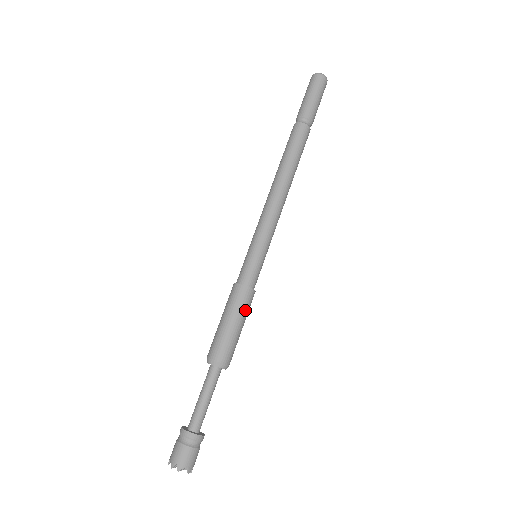
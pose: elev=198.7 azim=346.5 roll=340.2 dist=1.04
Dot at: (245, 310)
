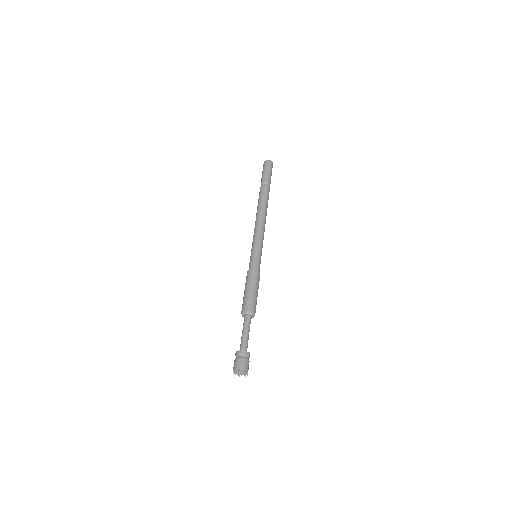
Dot at: occluded
